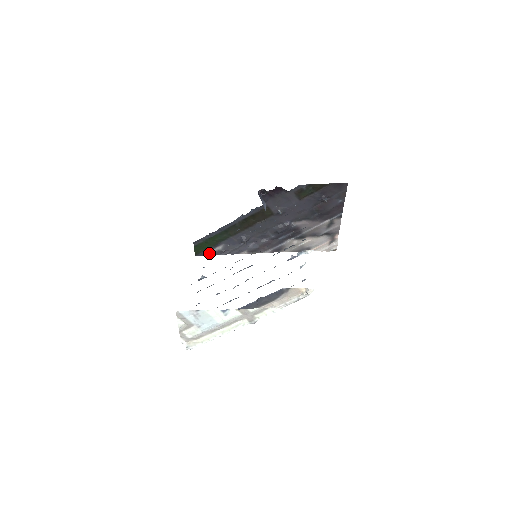
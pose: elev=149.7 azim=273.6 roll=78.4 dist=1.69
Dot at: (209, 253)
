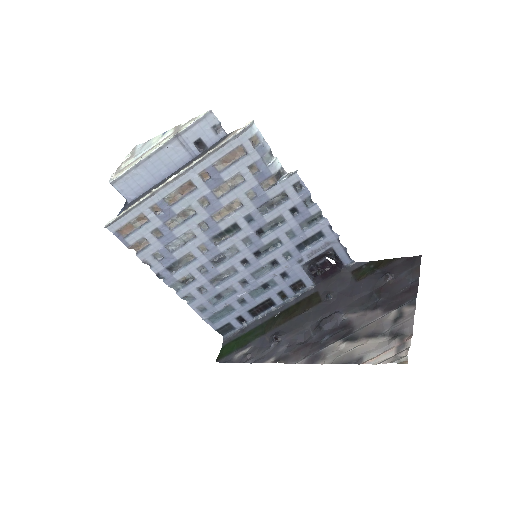
Dot at: (232, 360)
